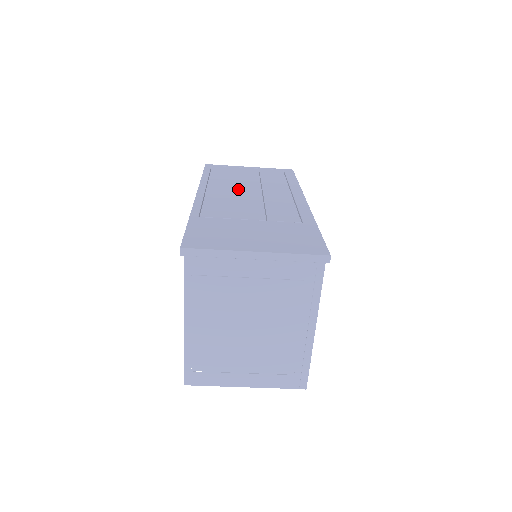
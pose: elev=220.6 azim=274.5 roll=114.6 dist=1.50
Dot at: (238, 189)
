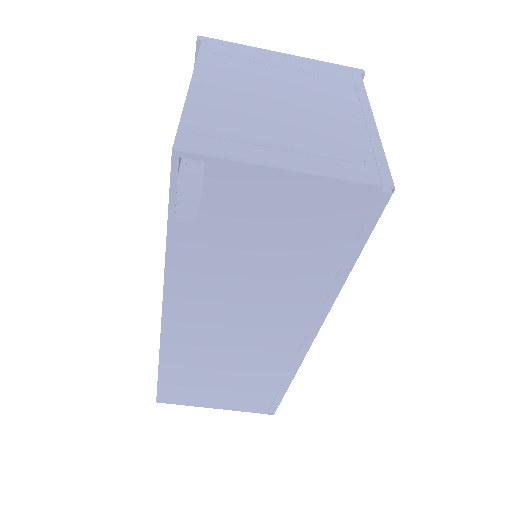
Dot at: occluded
